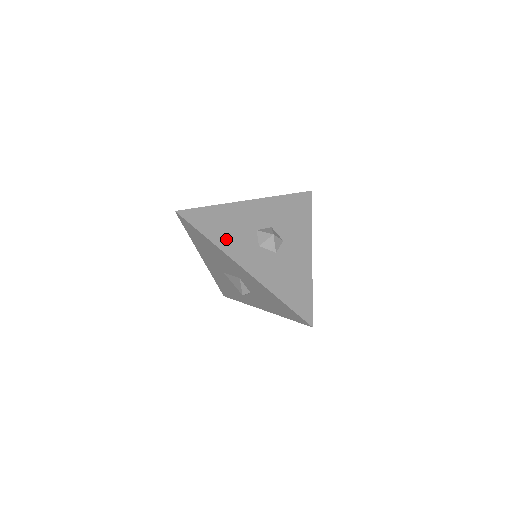
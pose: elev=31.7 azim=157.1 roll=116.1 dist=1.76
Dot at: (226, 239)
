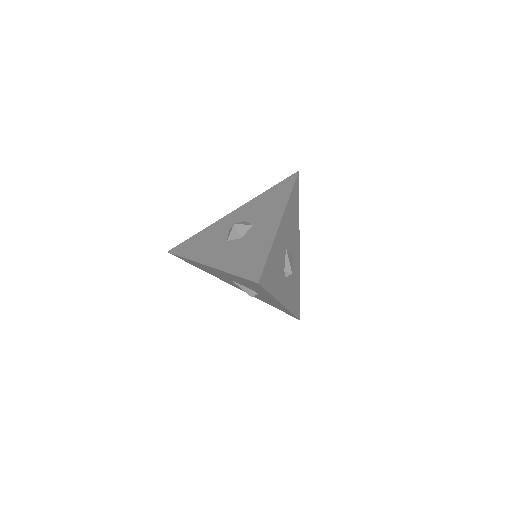
Dot at: (199, 250)
